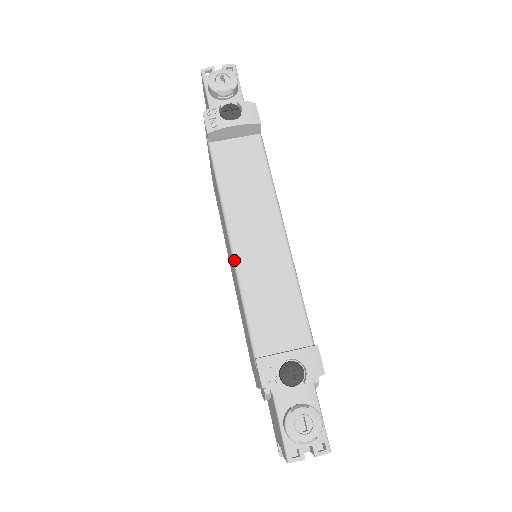
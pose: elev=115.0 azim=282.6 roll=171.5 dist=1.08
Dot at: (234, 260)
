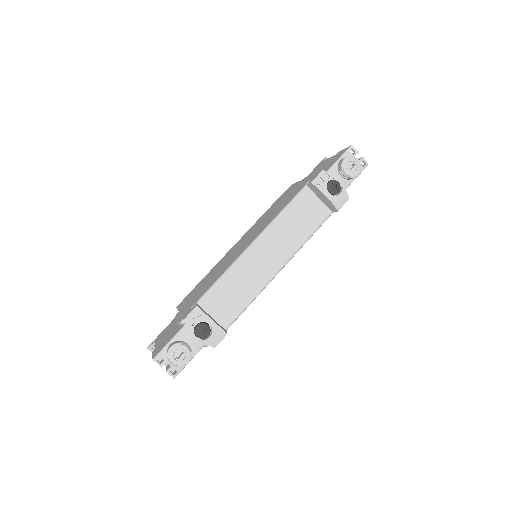
Dot at: (244, 252)
